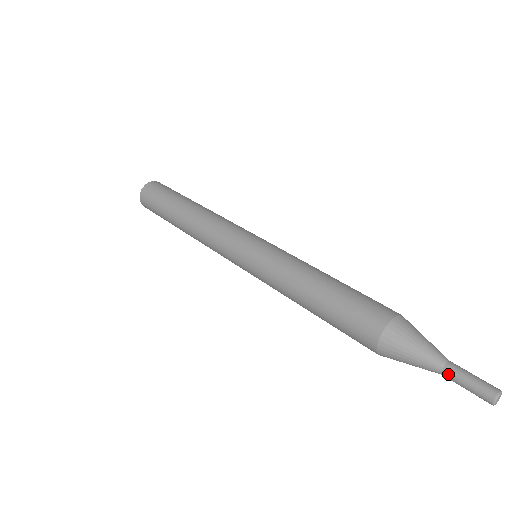
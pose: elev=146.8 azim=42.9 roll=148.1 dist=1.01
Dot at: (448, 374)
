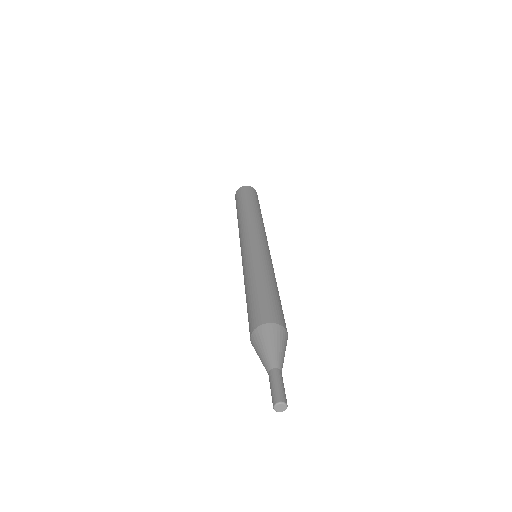
Dot at: (269, 377)
